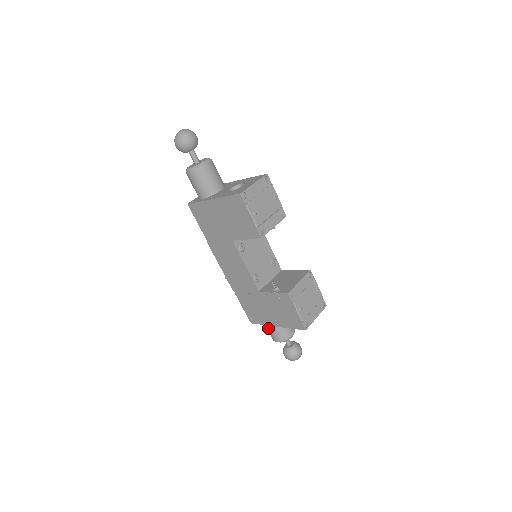
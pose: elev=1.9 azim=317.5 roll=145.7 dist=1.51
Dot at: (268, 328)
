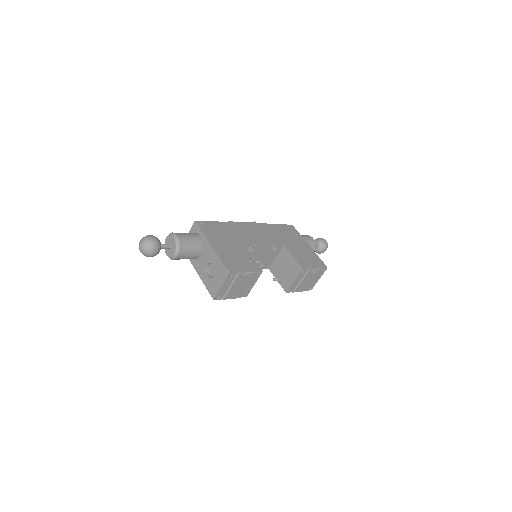
Dot at: occluded
